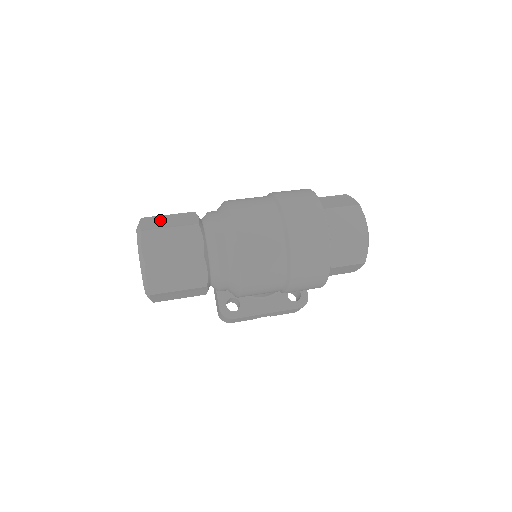
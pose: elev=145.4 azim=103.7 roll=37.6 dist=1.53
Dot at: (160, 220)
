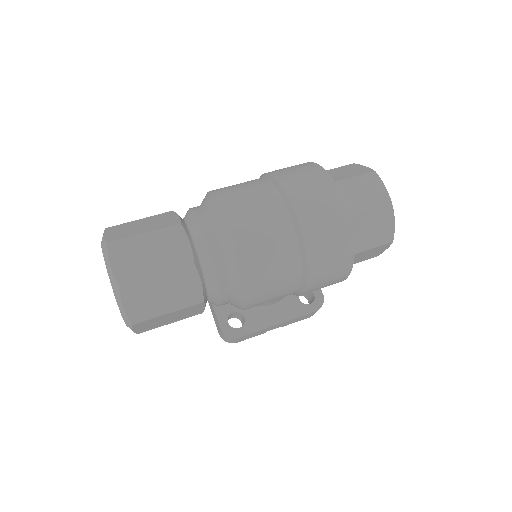
Dot at: (130, 227)
